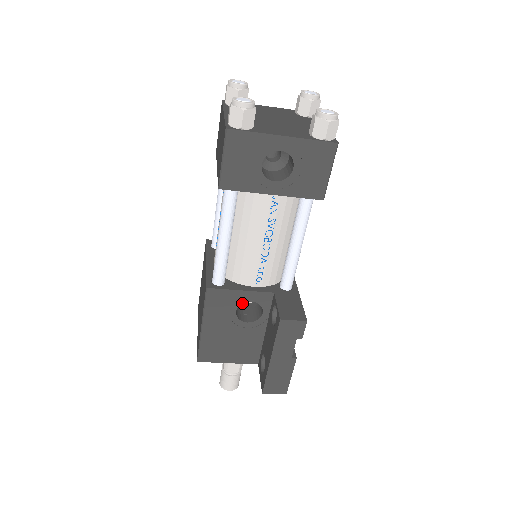
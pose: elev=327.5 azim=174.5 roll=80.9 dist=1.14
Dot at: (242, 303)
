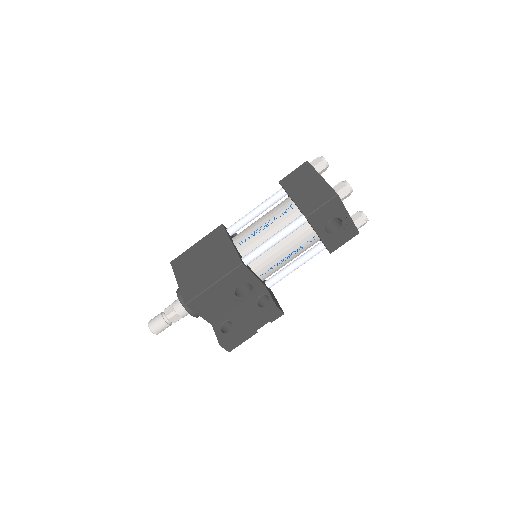
Dot at: occluded
